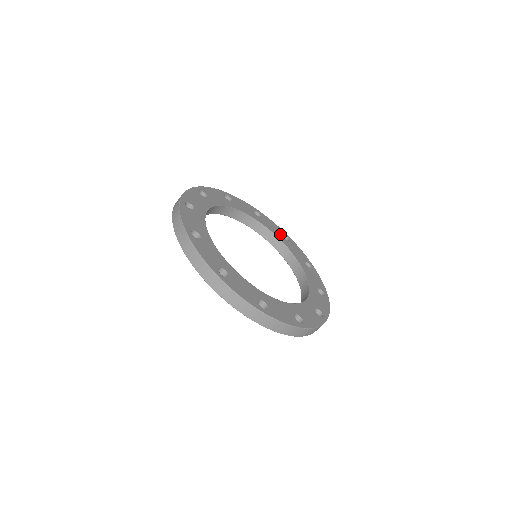
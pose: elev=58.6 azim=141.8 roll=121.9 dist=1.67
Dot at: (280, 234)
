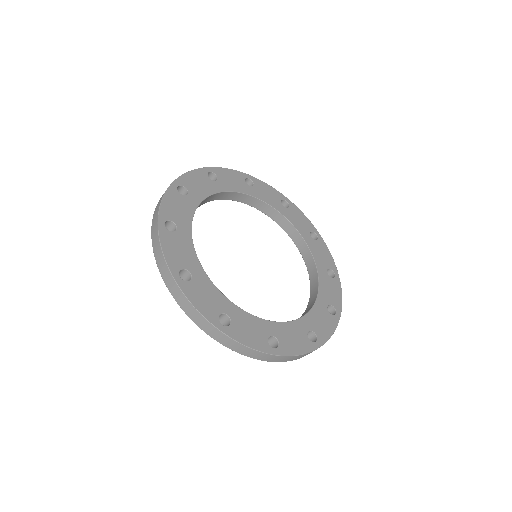
Dot at: (307, 231)
